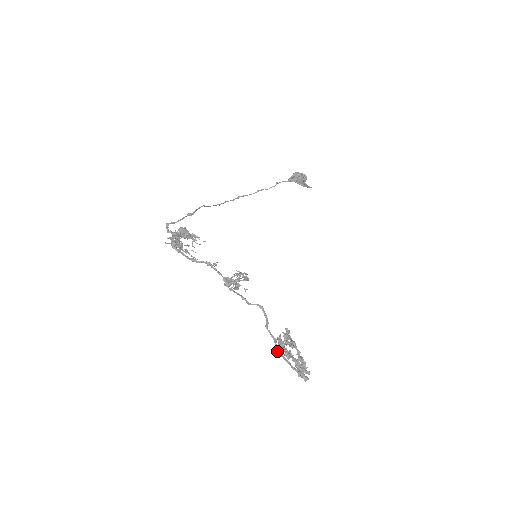
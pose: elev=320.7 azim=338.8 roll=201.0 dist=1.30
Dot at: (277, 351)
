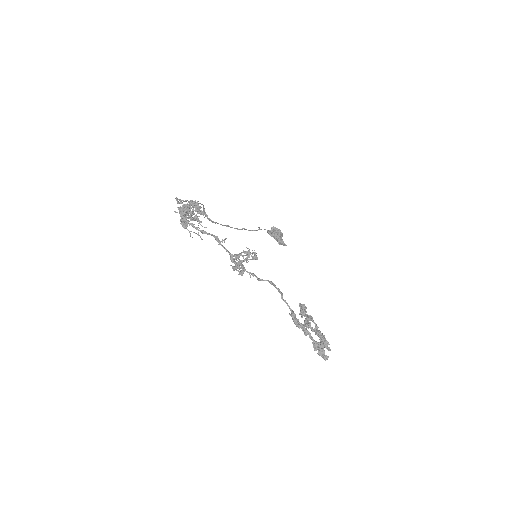
Dot at: (296, 319)
